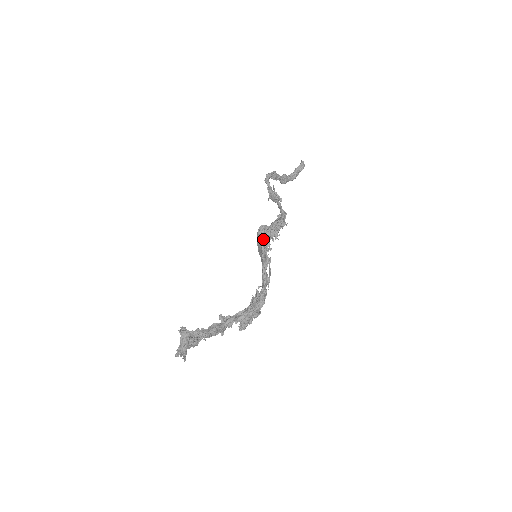
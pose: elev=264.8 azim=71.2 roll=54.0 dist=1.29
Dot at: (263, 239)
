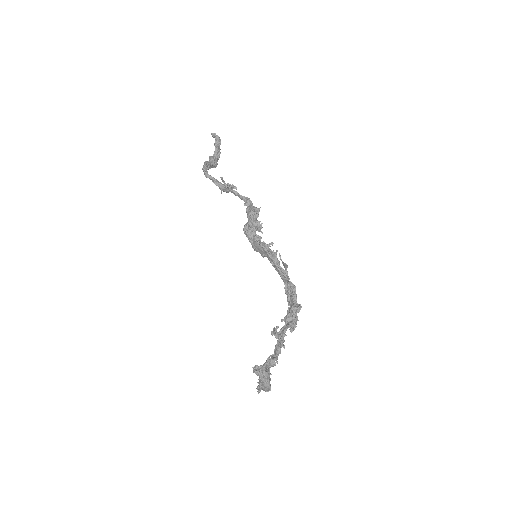
Dot at: (257, 238)
